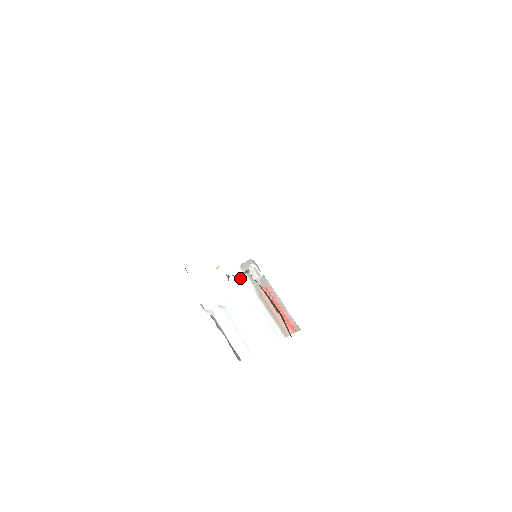
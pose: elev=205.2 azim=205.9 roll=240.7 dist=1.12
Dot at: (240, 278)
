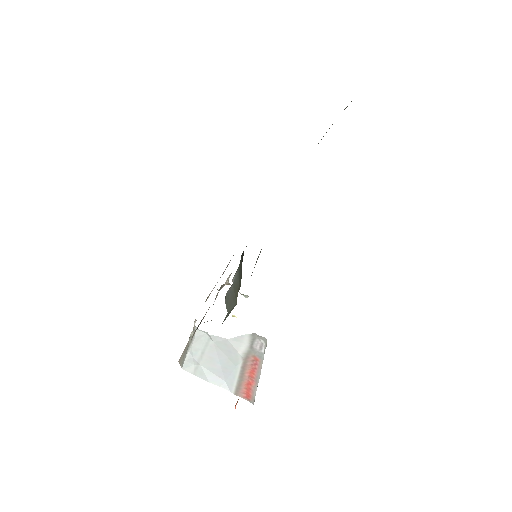
Dot at: (244, 337)
